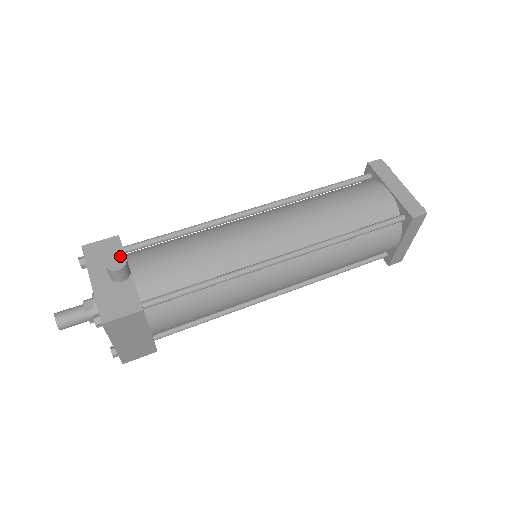
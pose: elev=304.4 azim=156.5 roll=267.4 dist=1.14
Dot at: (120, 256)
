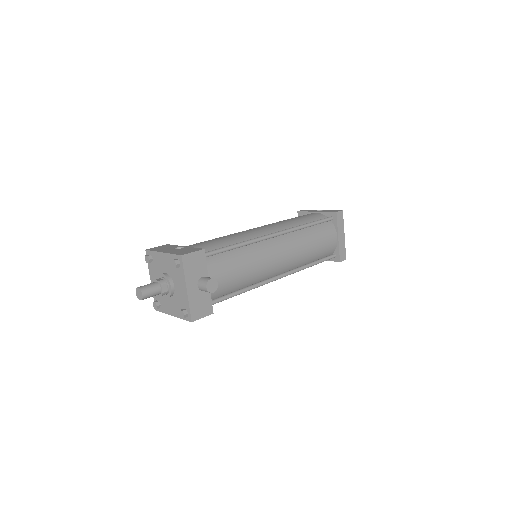
Dot at: (215, 281)
